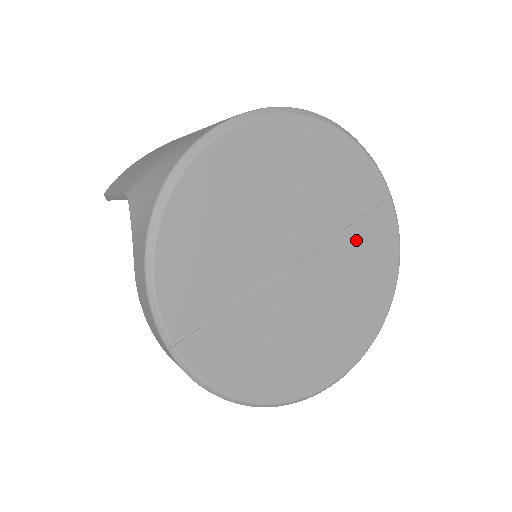
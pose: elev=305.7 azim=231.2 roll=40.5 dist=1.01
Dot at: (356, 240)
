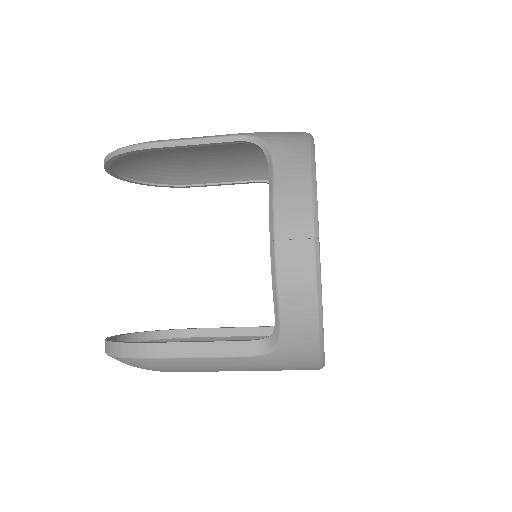
Dot at: occluded
